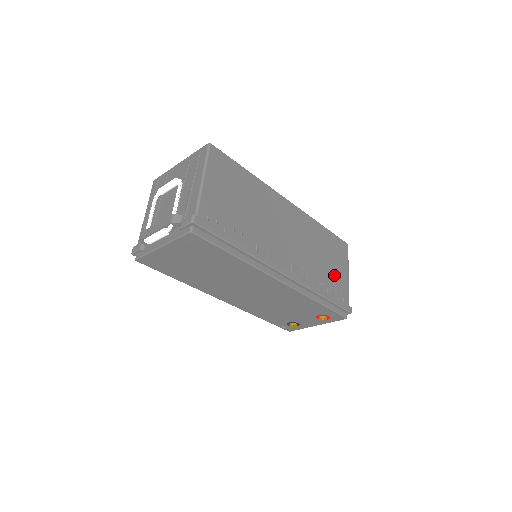
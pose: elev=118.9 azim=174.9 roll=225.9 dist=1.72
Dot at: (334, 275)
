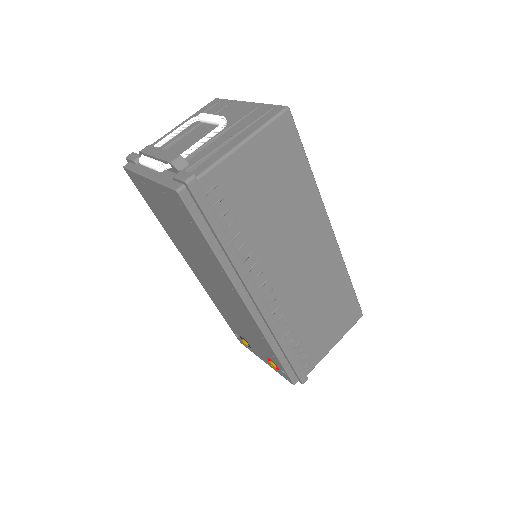
Dot at: (317, 336)
